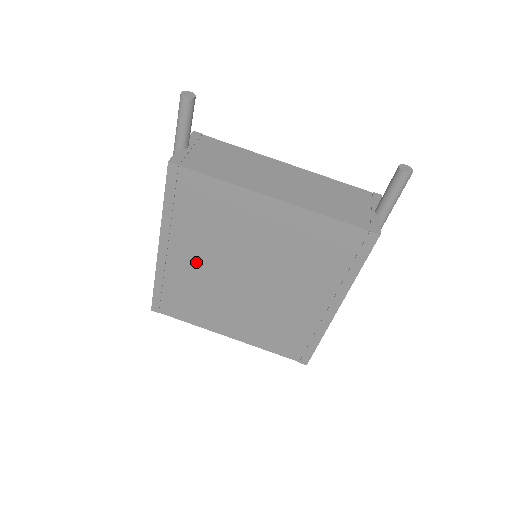
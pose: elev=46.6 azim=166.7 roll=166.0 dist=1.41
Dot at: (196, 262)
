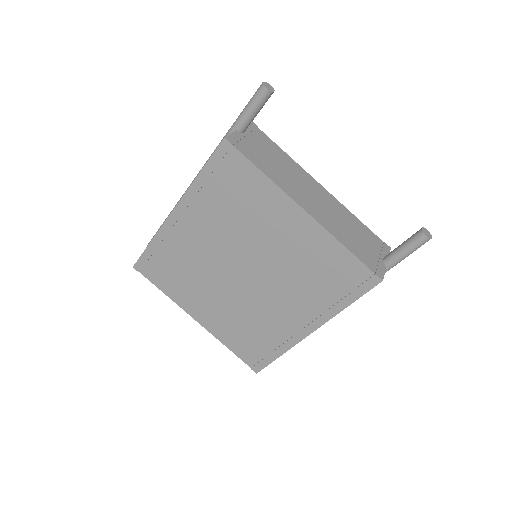
Dot at: (202, 239)
